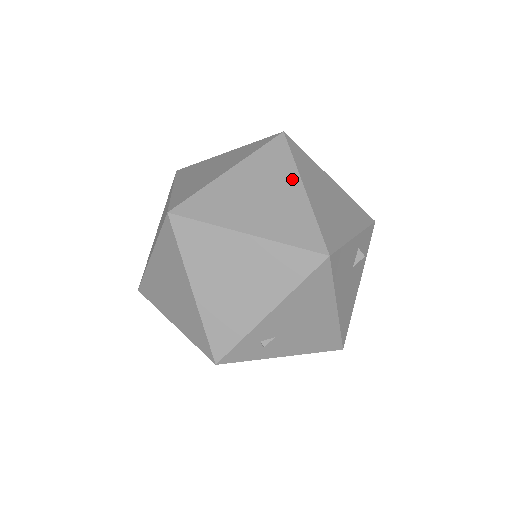
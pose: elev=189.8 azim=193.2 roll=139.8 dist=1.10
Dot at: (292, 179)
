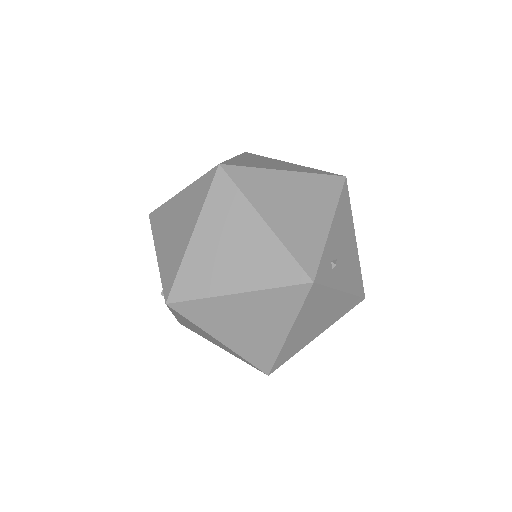
Dot at: (279, 161)
